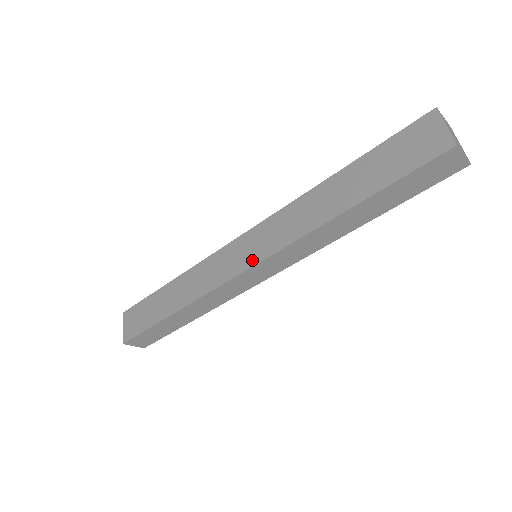
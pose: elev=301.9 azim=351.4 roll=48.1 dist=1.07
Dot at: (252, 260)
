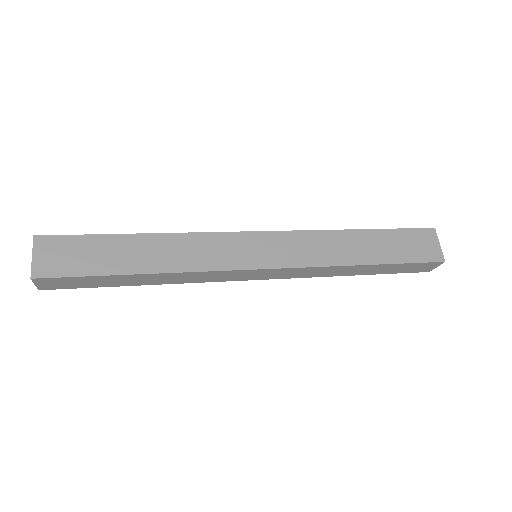
Dot at: (267, 262)
